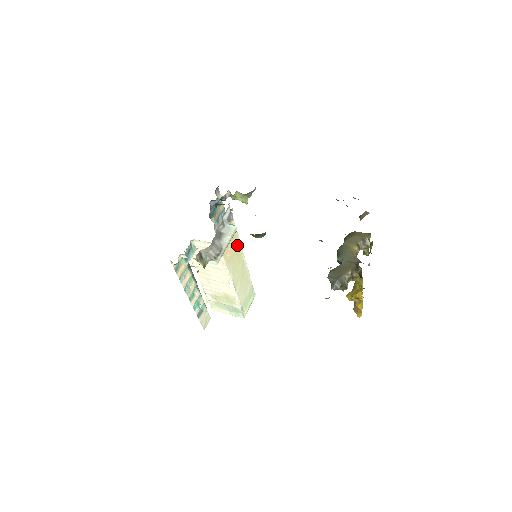
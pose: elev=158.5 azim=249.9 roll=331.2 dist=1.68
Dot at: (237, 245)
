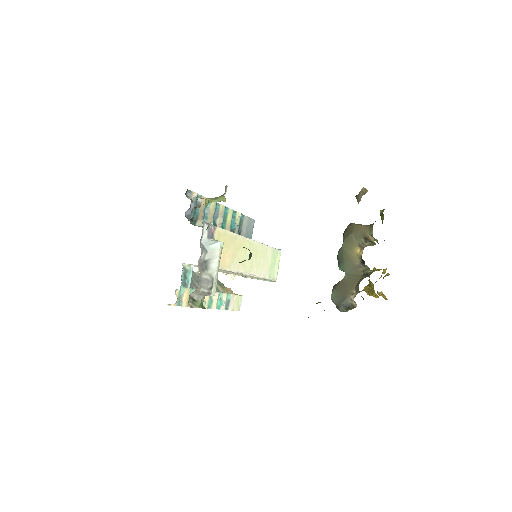
Dot at: (234, 240)
